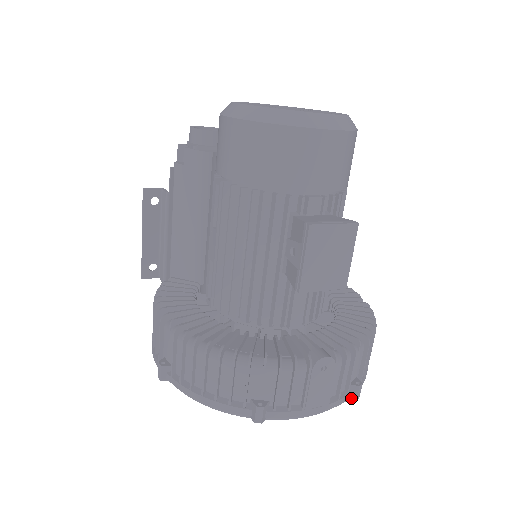
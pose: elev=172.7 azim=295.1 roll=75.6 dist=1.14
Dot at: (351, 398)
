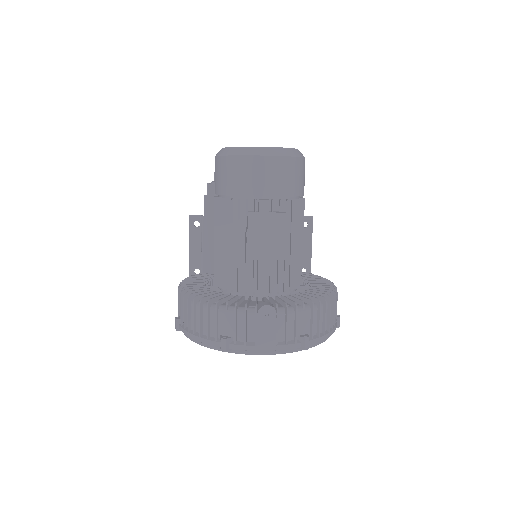
Dot at: (301, 348)
